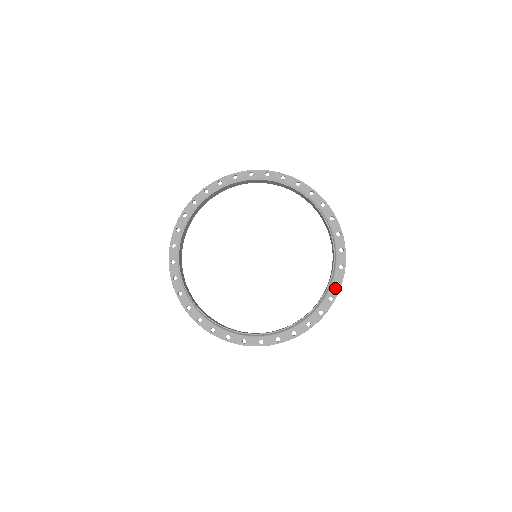
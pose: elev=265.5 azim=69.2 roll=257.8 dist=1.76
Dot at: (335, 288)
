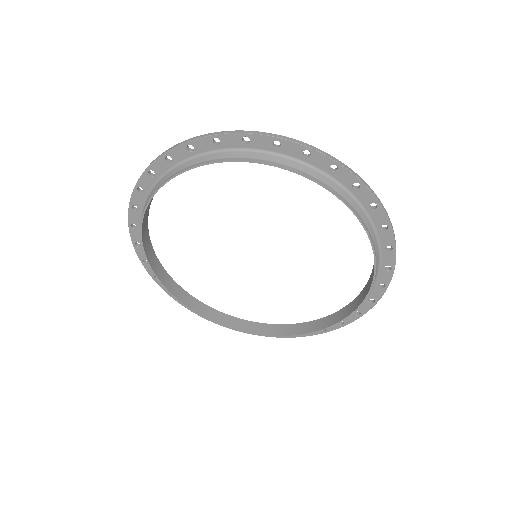
Dot at: (388, 255)
